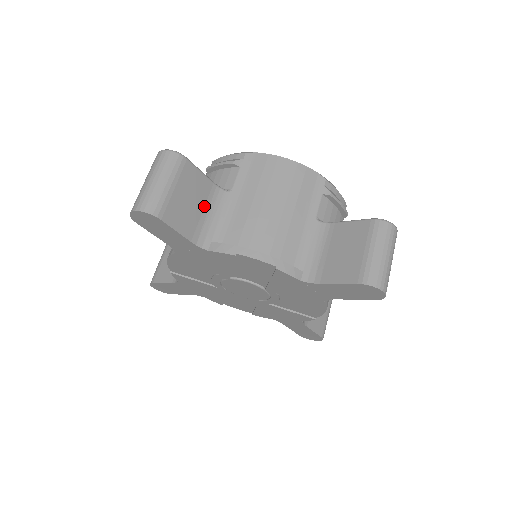
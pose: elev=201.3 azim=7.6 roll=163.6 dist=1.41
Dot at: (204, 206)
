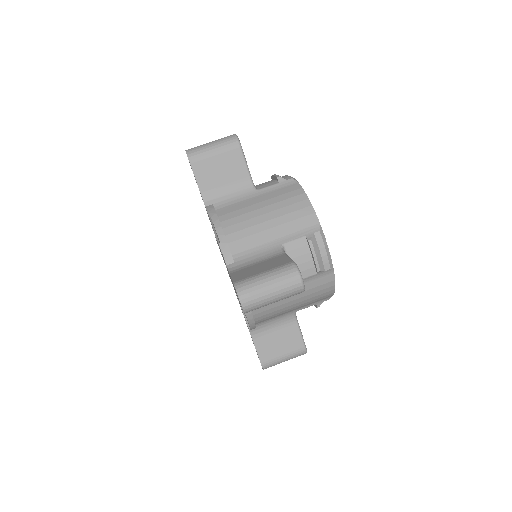
Dot at: (229, 183)
